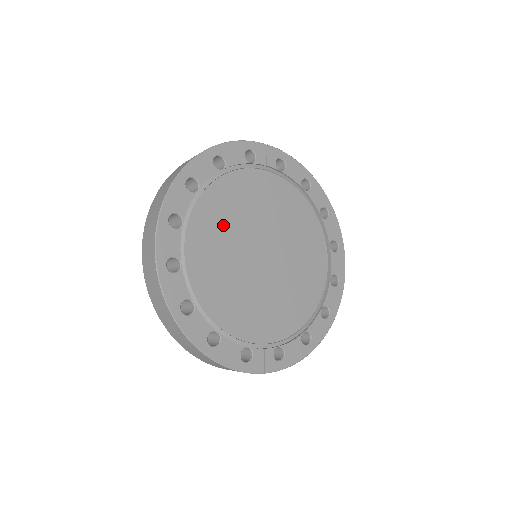
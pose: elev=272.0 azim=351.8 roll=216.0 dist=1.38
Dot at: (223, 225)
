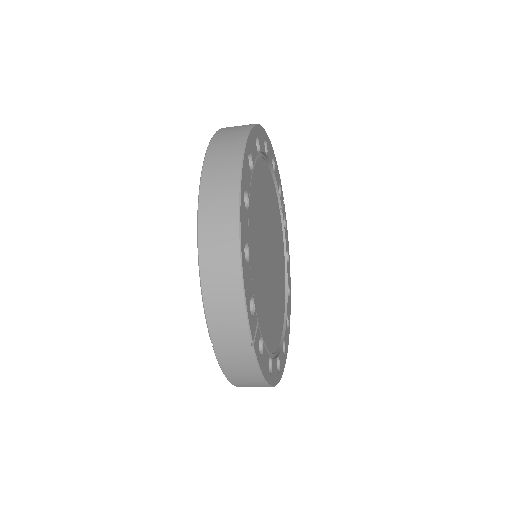
Dot at: (265, 196)
